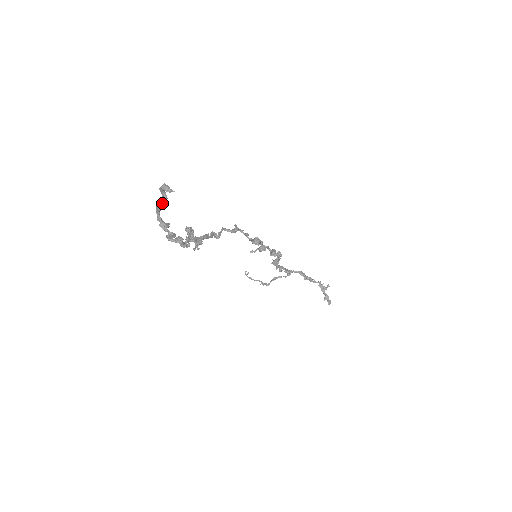
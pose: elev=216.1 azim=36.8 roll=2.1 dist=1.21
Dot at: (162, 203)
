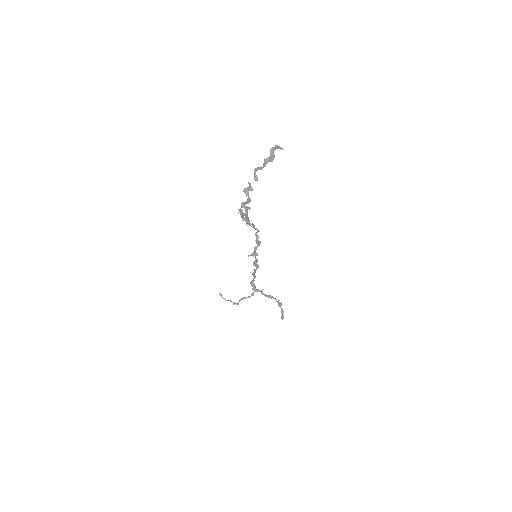
Dot at: (267, 162)
